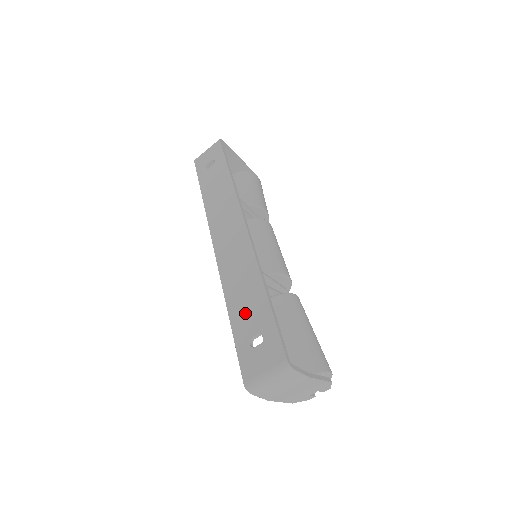
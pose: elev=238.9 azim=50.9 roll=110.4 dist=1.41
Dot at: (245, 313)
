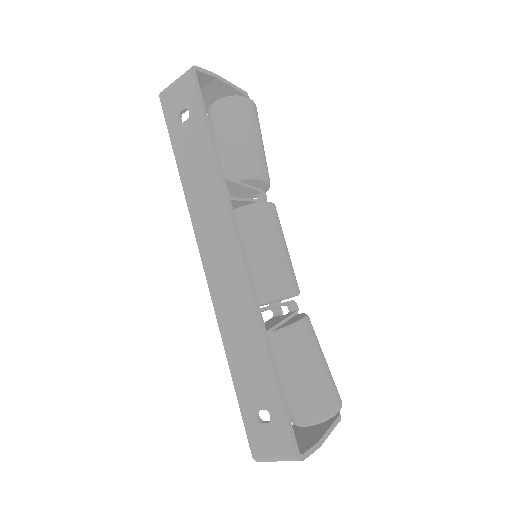
Dot at: (248, 378)
